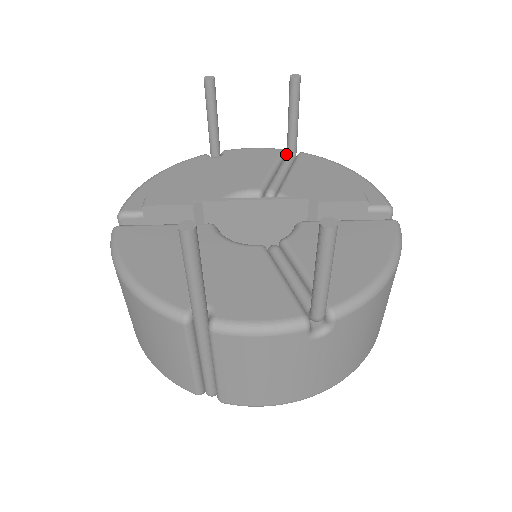
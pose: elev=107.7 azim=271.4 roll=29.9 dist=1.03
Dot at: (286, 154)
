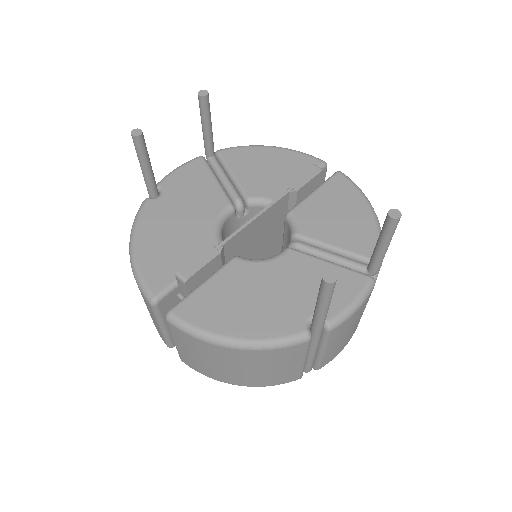
Dot at: (207, 159)
